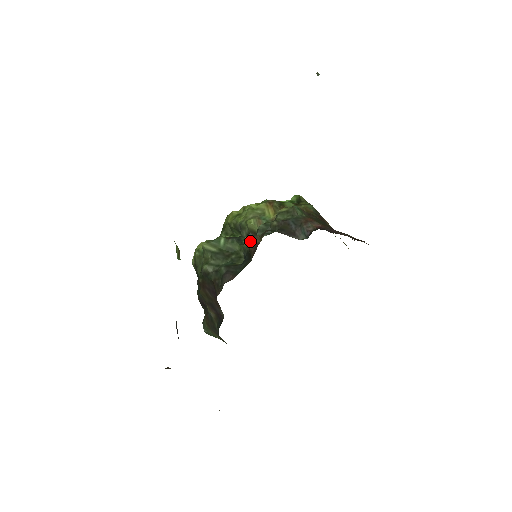
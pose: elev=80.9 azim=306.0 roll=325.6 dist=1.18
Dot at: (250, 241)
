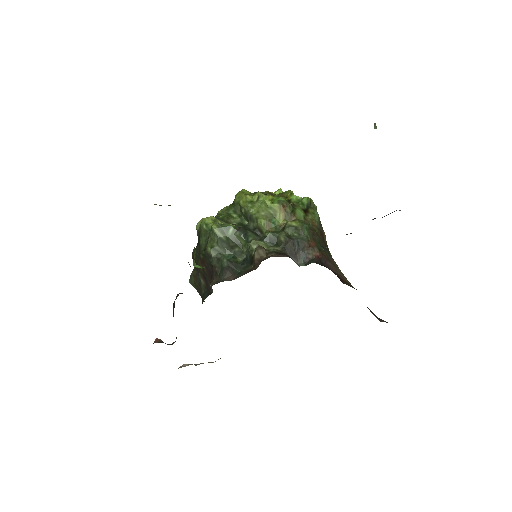
Dot at: (256, 252)
